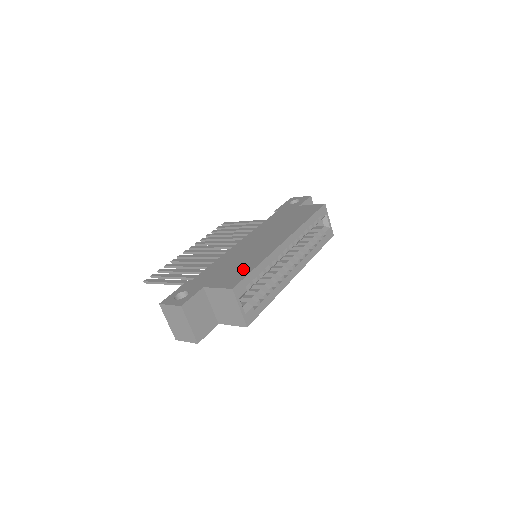
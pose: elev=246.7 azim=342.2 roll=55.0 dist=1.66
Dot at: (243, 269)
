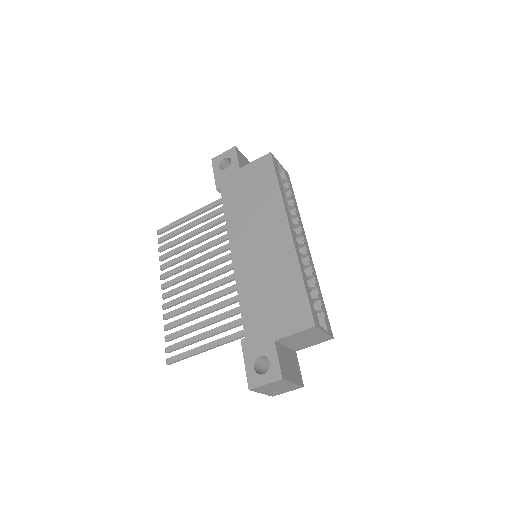
Dot at: (292, 294)
